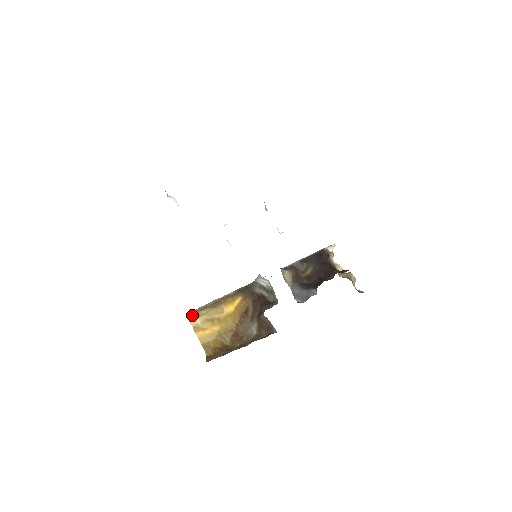
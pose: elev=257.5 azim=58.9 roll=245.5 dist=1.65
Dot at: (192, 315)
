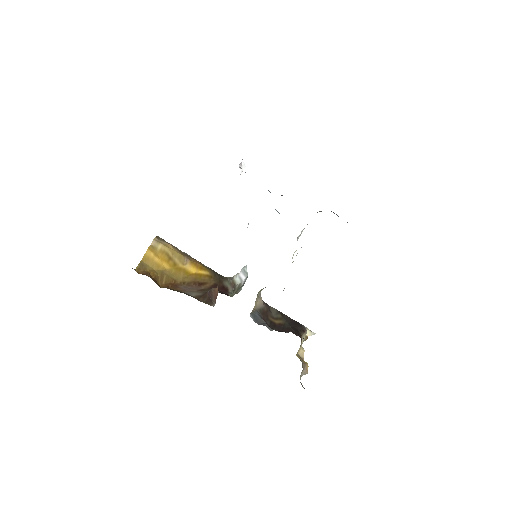
Dot at: (161, 239)
